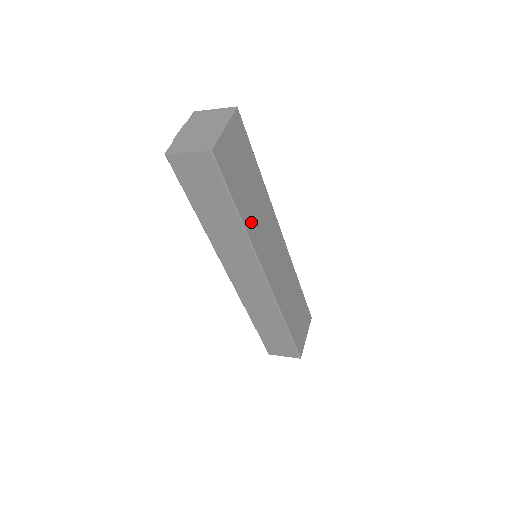
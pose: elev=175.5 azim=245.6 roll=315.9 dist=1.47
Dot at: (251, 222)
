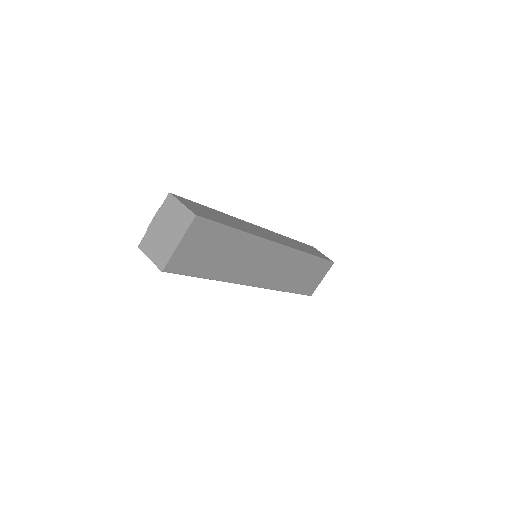
Dot at: (227, 271)
